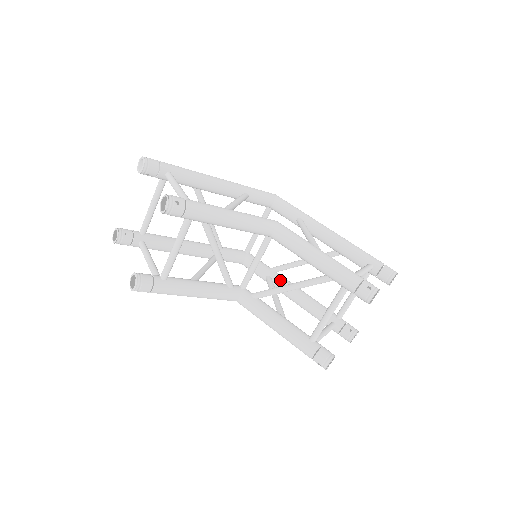
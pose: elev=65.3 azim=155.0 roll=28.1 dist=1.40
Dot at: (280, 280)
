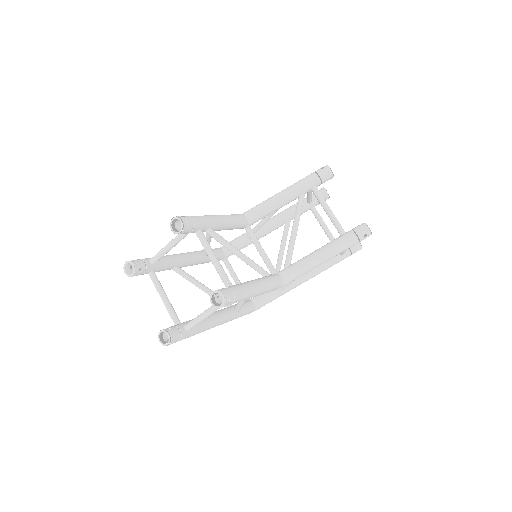
Dot at: occluded
